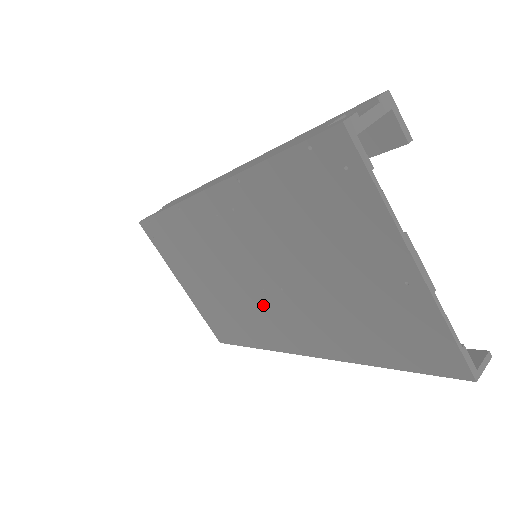
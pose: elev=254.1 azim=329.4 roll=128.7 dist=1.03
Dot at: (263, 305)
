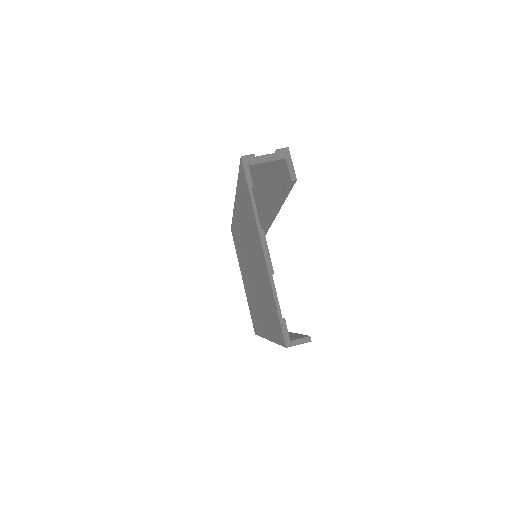
Dot at: (254, 293)
